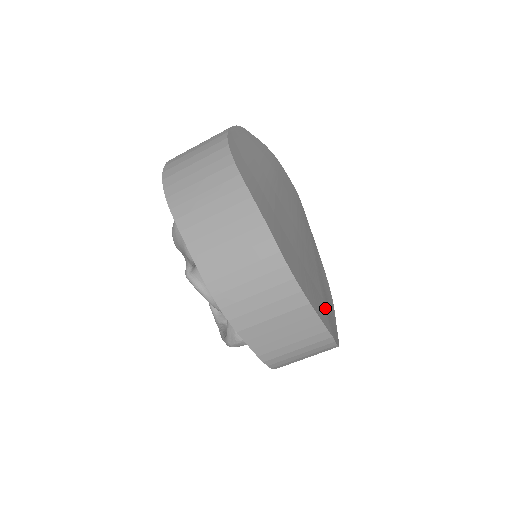
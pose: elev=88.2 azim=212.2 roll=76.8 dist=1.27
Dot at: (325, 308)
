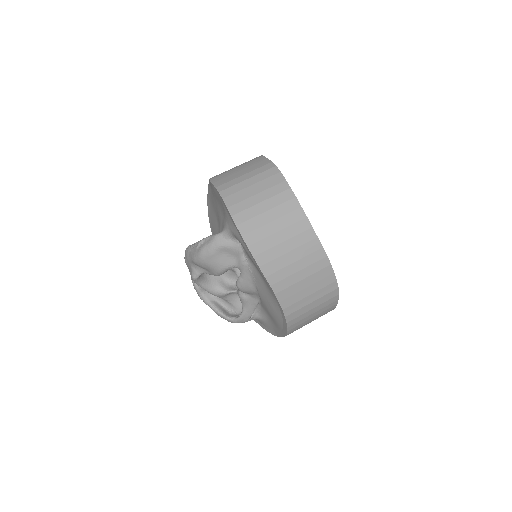
Dot at: occluded
